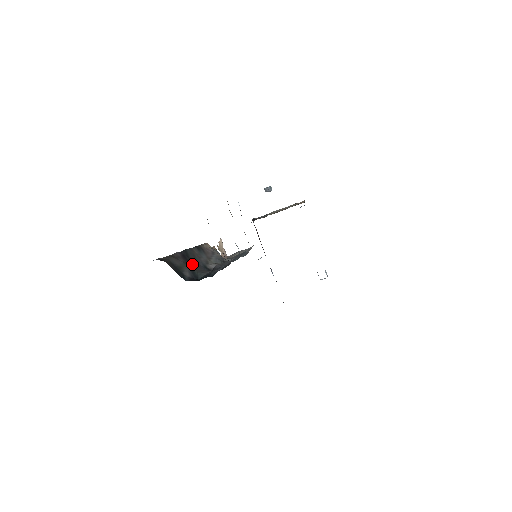
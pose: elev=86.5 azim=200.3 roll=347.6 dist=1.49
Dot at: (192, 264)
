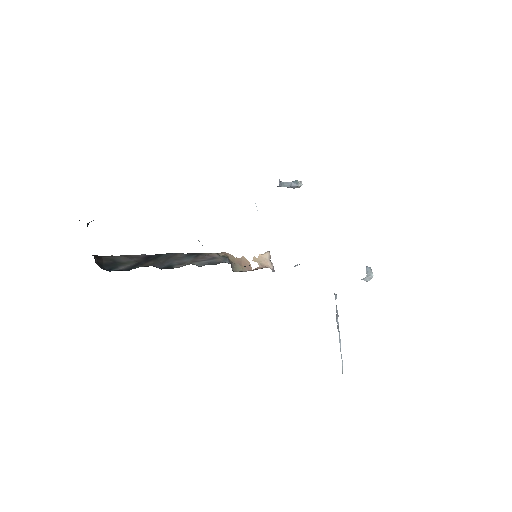
Dot at: (147, 262)
